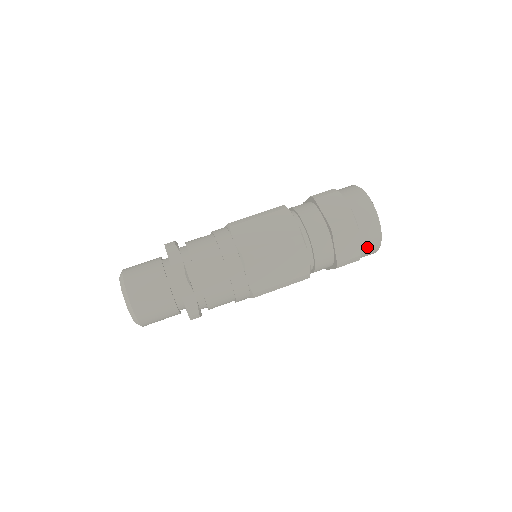
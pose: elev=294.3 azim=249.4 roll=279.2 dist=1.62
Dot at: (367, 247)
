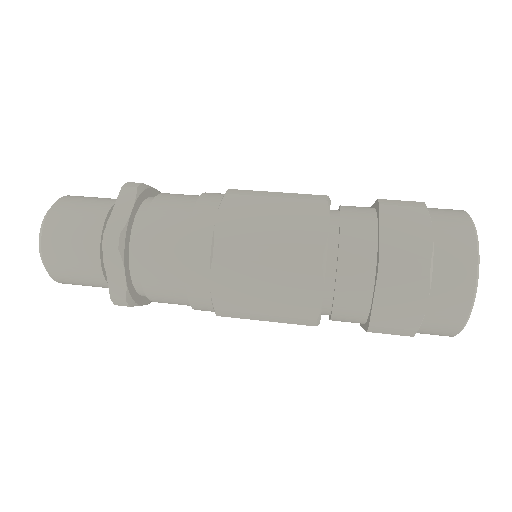
Dot at: (447, 257)
